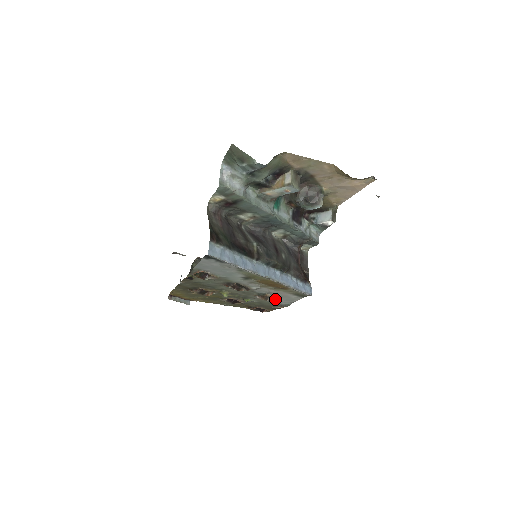
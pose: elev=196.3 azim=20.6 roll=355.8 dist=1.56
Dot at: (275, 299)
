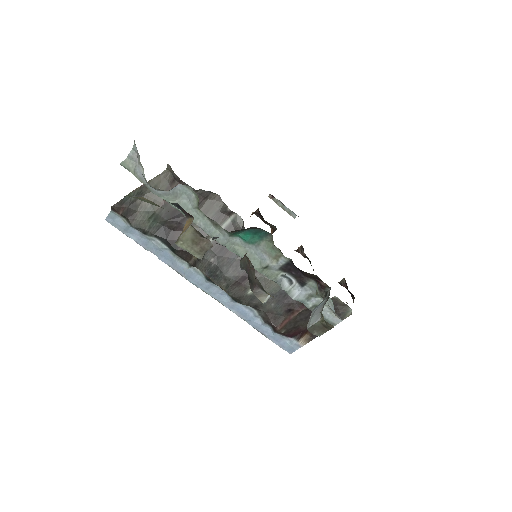
Dot at: occluded
